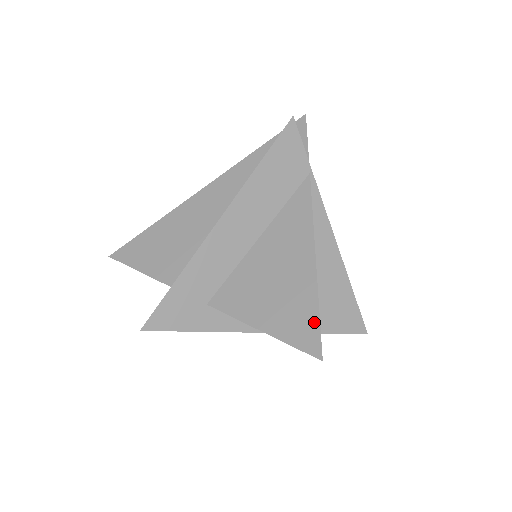
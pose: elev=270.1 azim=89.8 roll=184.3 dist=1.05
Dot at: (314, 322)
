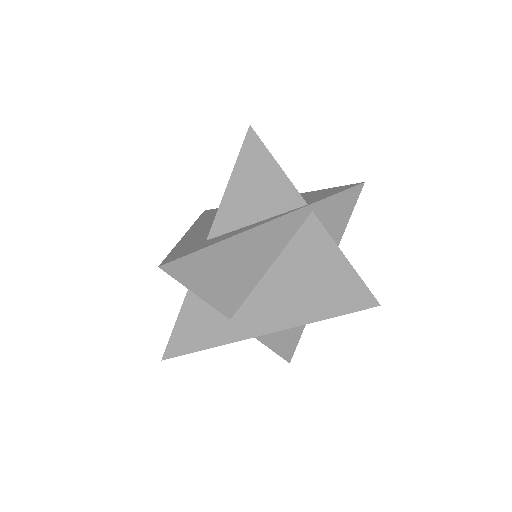
Dot at: occluded
